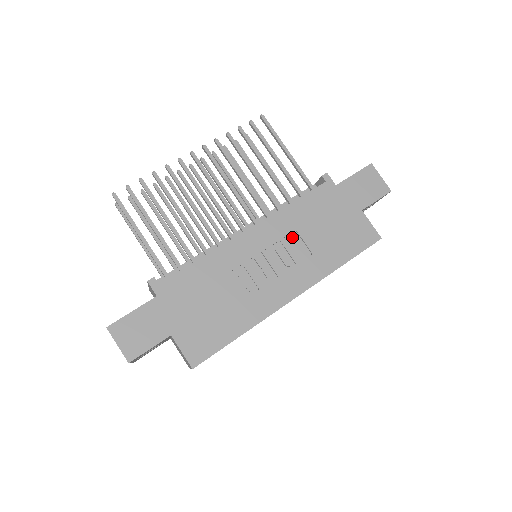
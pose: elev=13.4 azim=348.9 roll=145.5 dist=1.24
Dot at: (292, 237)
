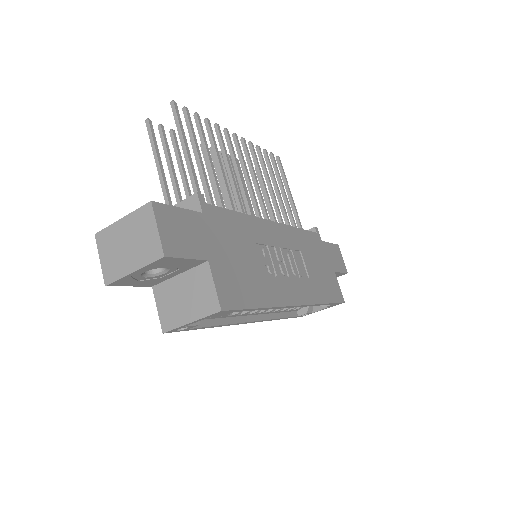
Dot at: (297, 254)
